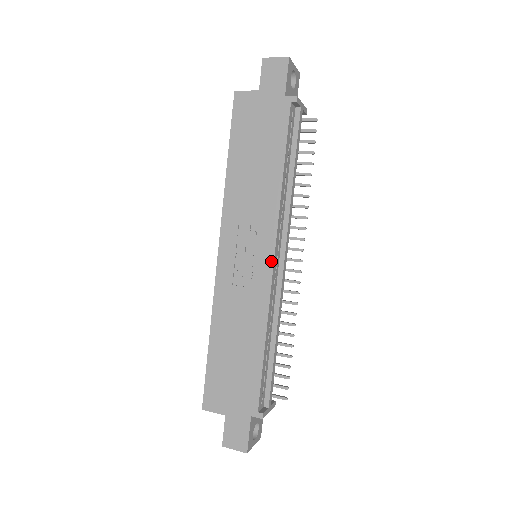
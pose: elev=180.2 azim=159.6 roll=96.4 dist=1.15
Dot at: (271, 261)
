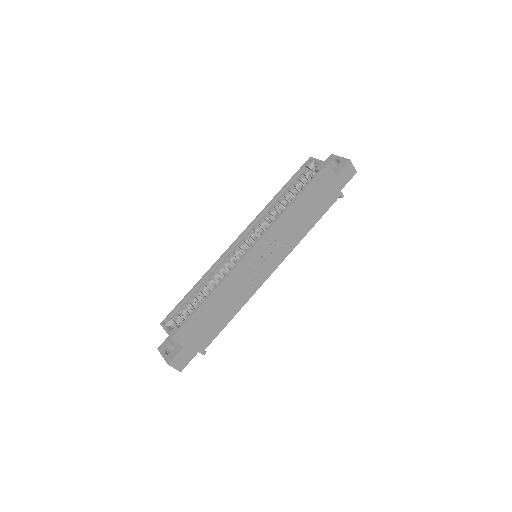
Dot at: (272, 272)
